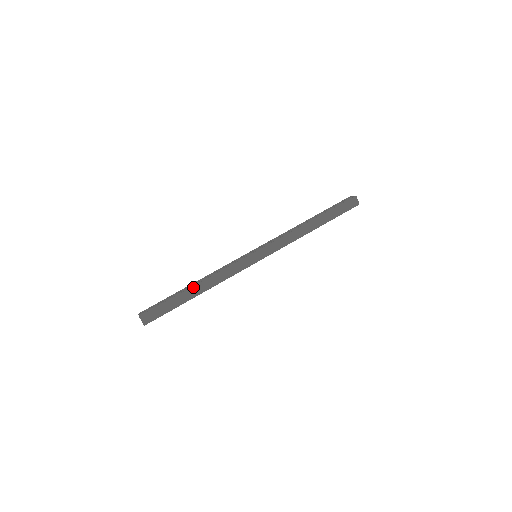
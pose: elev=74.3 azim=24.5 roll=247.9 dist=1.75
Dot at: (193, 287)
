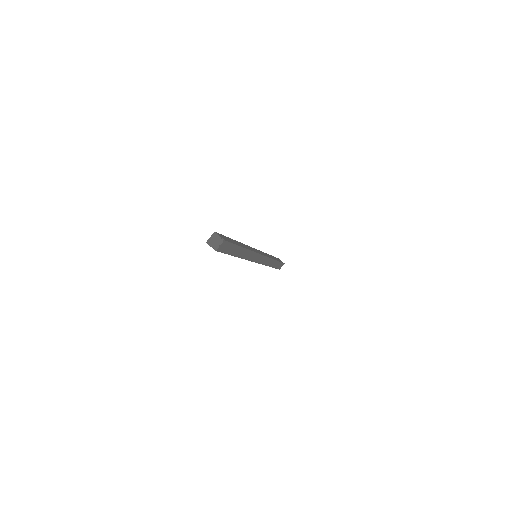
Dot at: (236, 241)
